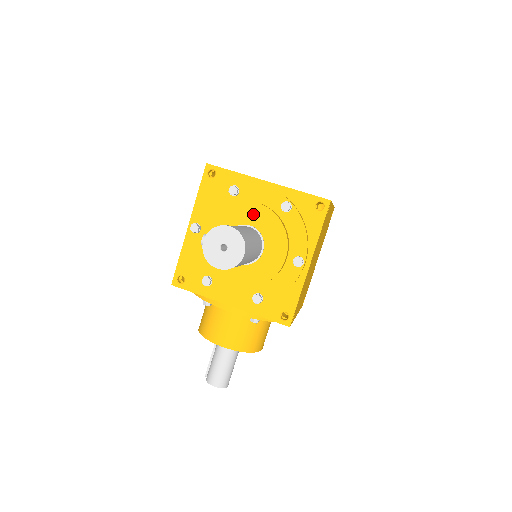
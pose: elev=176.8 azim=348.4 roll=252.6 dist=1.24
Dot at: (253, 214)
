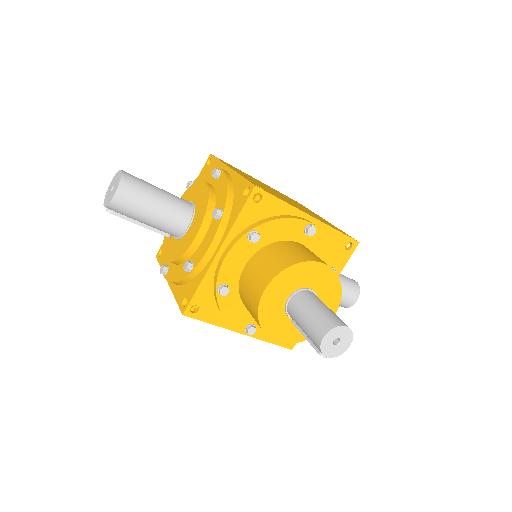
Dot at: occluded
